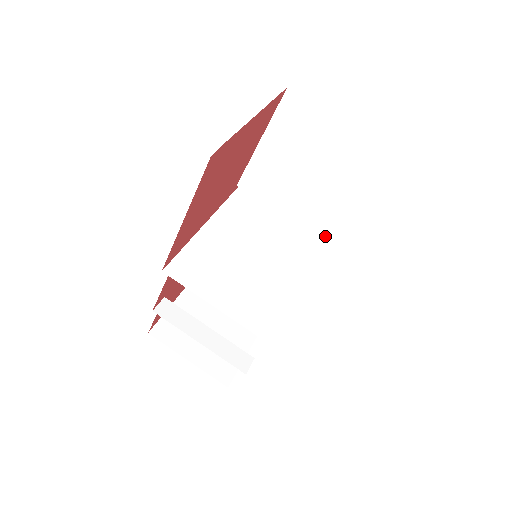
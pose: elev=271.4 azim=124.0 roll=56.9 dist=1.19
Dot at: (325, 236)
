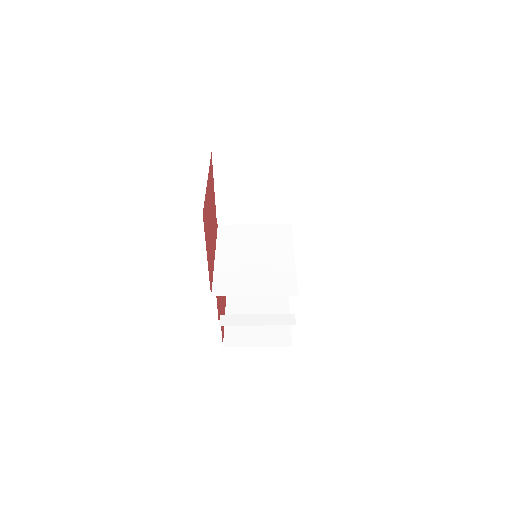
Dot at: (287, 218)
